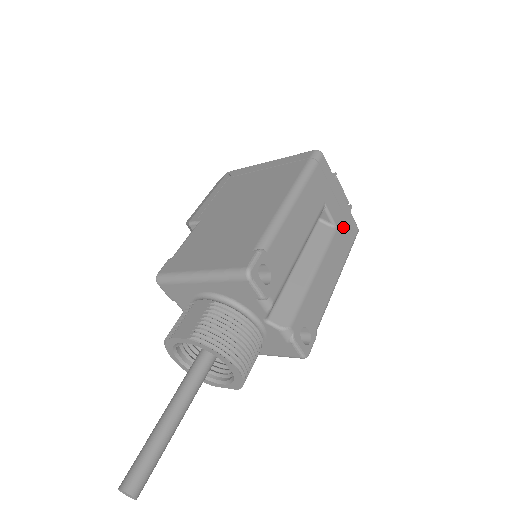
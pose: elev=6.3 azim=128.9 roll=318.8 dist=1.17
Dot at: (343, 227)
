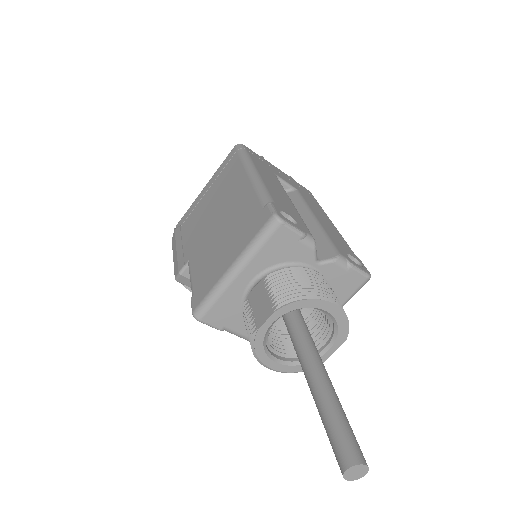
Dot at: (300, 190)
